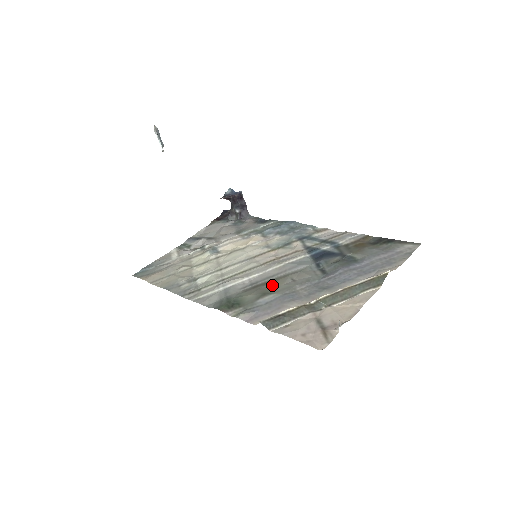
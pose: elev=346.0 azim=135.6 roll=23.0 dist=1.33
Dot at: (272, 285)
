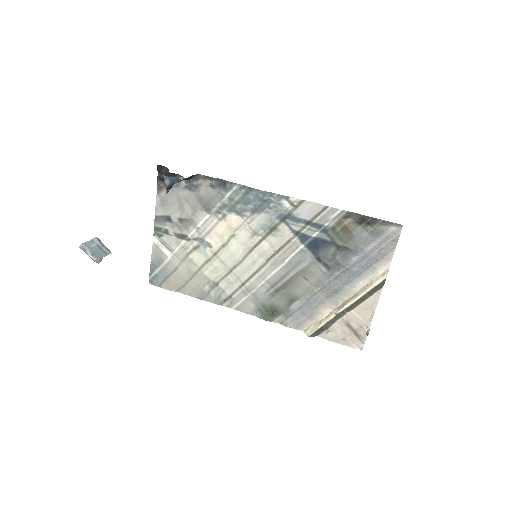
Dot at: (292, 289)
